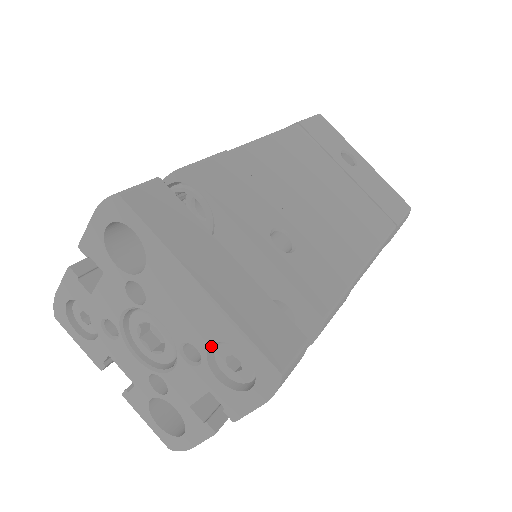
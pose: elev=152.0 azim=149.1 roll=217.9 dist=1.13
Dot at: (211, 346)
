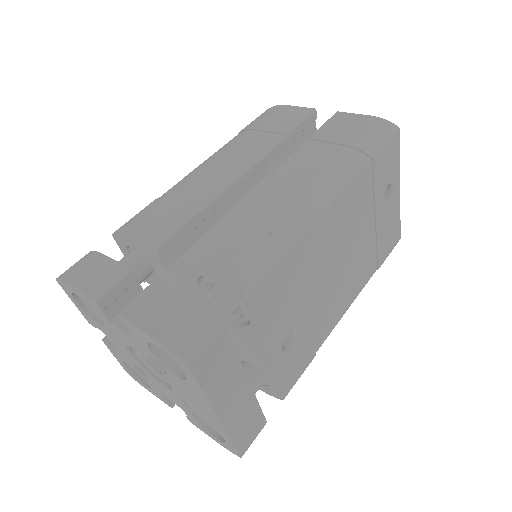
Dot at: occluded
